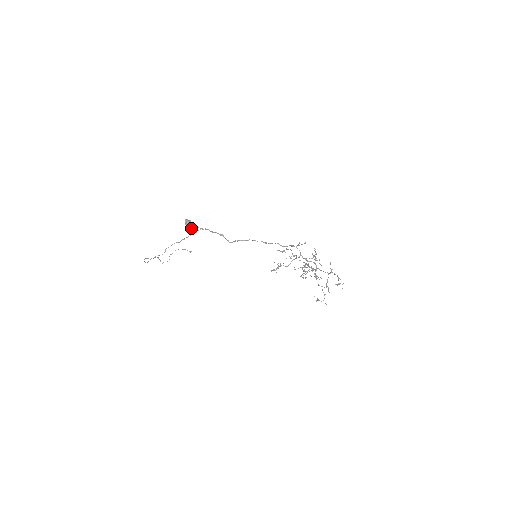
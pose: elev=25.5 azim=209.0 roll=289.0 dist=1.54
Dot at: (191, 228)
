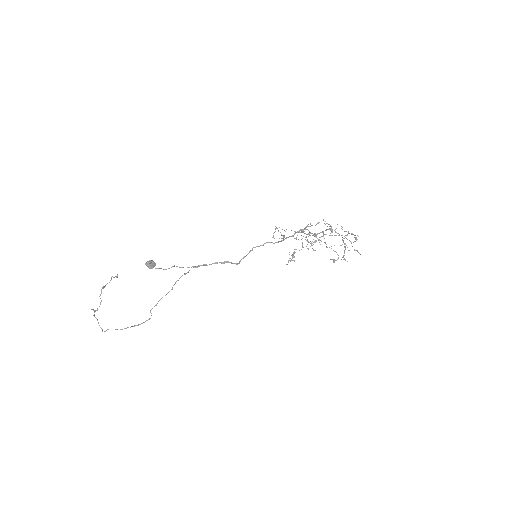
Dot at: (163, 269)
